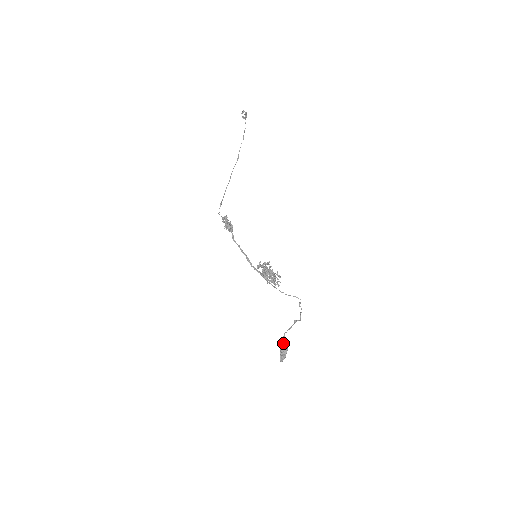
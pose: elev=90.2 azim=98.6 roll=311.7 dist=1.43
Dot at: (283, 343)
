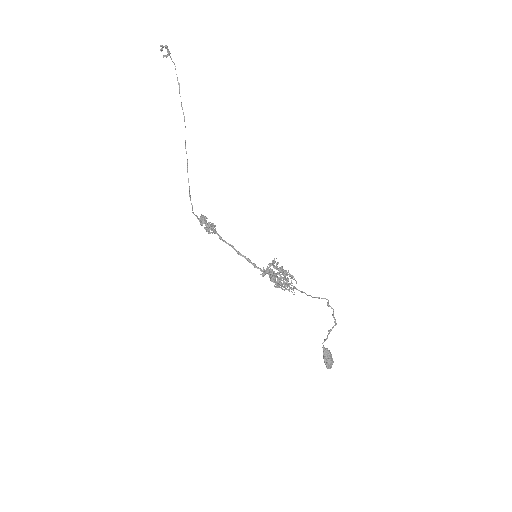
Dot at: (325, 356)
